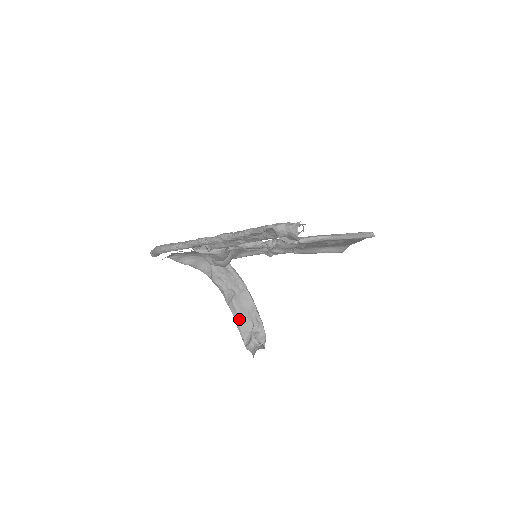
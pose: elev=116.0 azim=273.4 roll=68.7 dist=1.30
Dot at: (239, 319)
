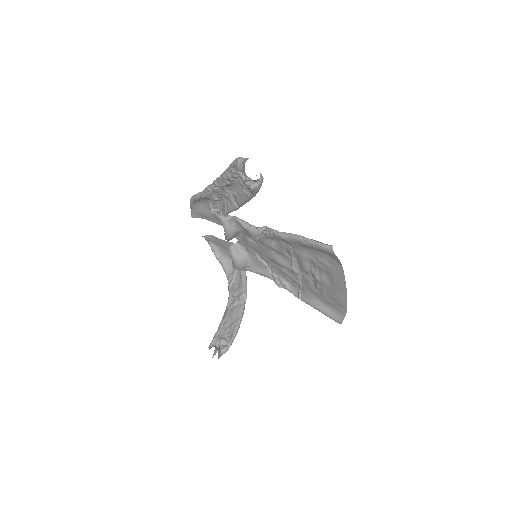
Dot at: (223, 324)
